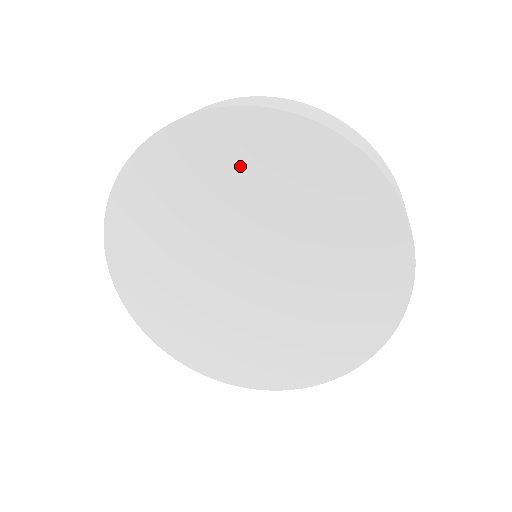
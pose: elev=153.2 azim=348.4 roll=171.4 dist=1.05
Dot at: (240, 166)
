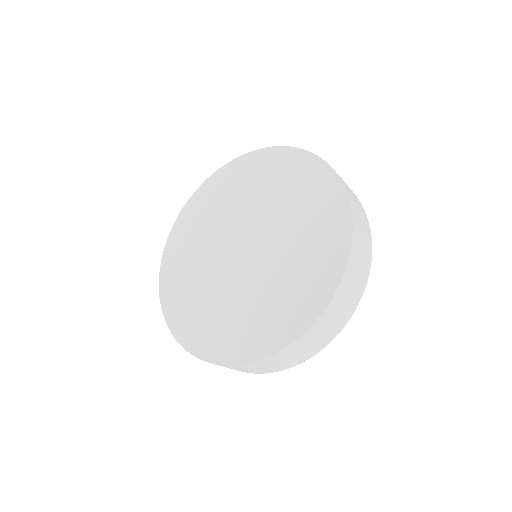
Dot at: (296, 189)
